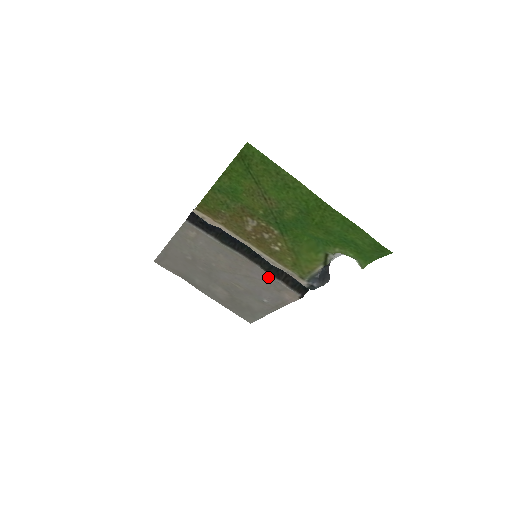
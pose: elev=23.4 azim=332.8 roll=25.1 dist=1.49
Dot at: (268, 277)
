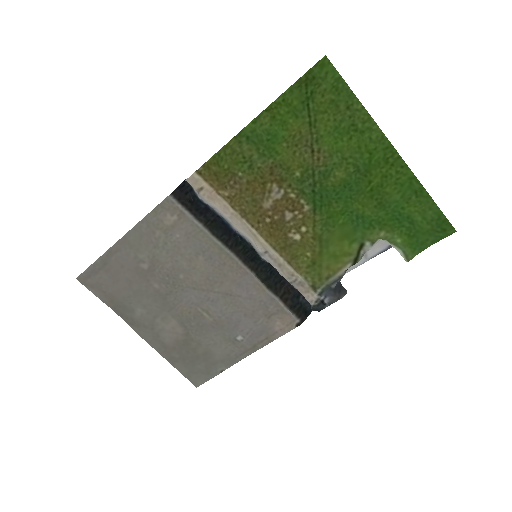
Dot at: (262, 292)
